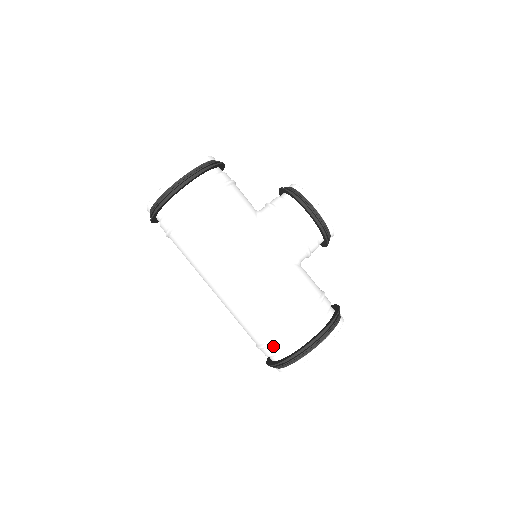
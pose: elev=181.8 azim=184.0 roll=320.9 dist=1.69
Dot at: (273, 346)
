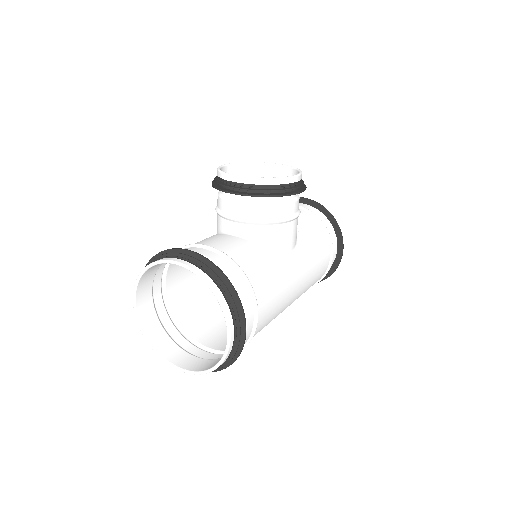
Dot at: occluded
